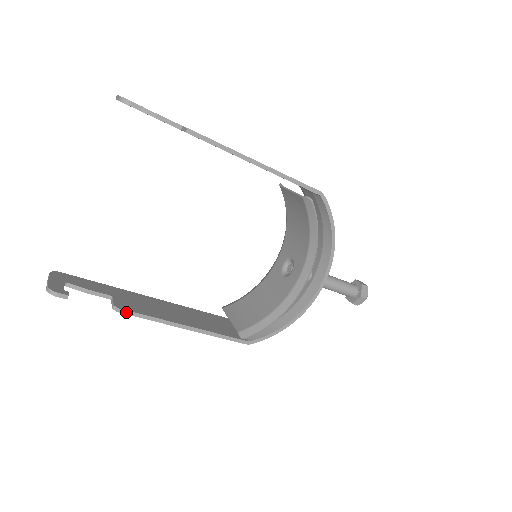
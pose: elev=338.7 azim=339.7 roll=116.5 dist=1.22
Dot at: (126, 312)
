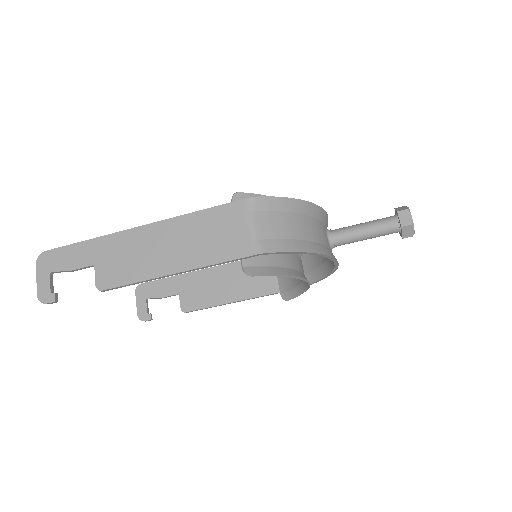
Dot at: (191, 311)
